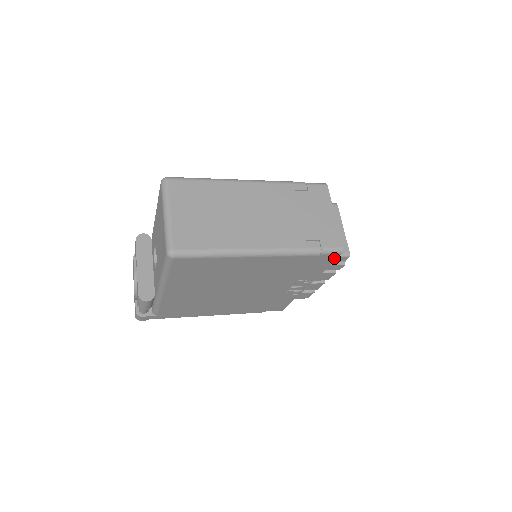
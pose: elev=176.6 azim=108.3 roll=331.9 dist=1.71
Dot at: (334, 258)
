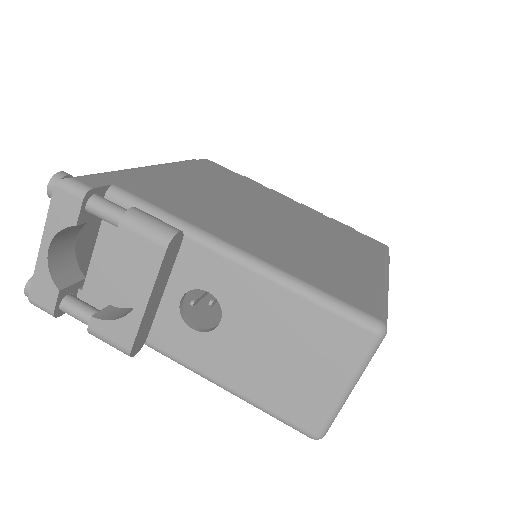
Dot at: occluded
